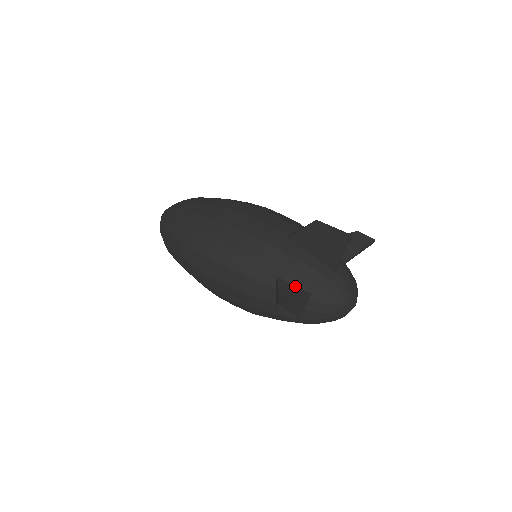
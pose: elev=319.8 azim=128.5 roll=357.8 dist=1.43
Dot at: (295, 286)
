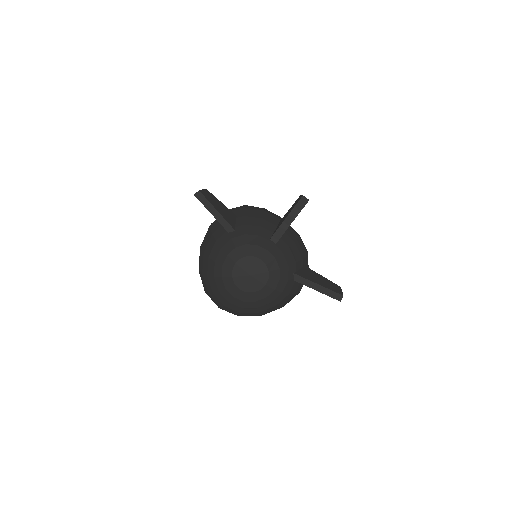
Dot at: (235, 222)
